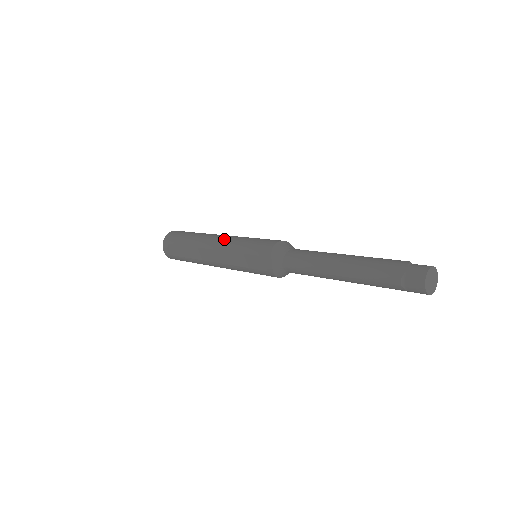
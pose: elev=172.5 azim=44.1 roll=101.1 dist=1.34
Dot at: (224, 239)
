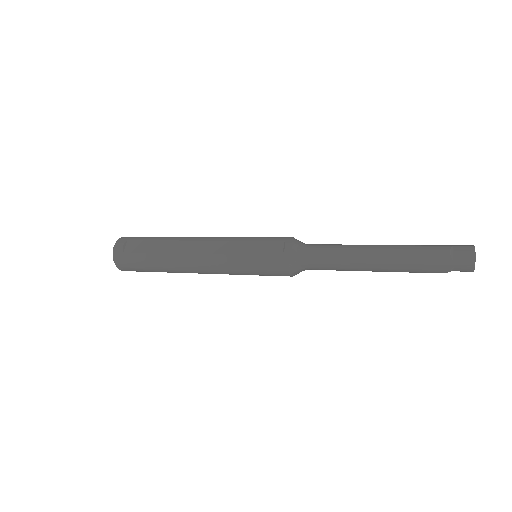
Dot at: occluded
